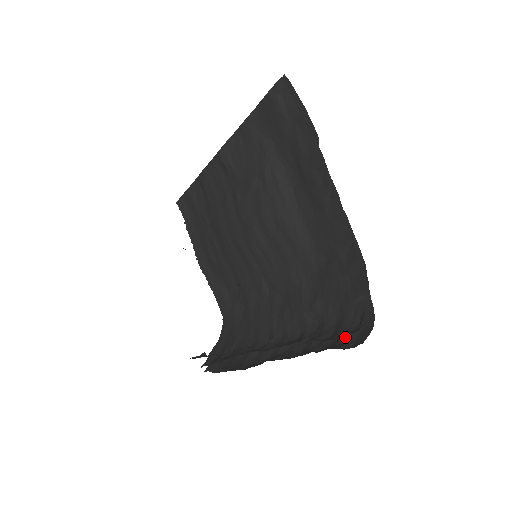
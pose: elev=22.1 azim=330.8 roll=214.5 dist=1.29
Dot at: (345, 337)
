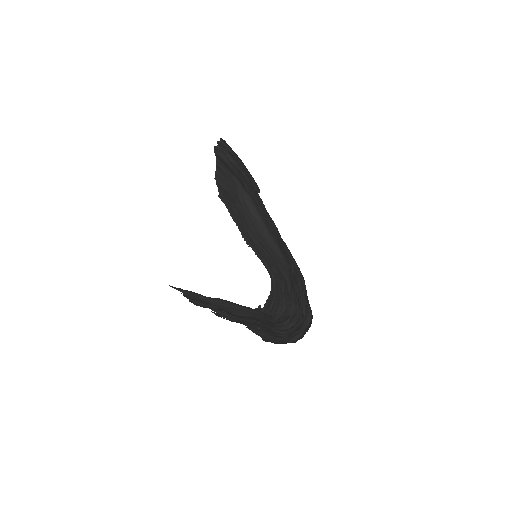
Dot at: (301, 327)
